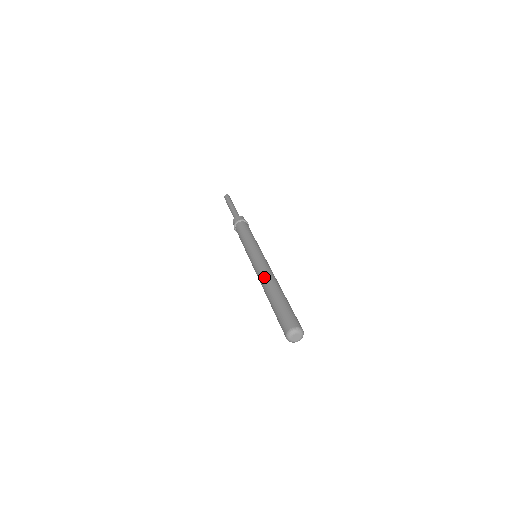
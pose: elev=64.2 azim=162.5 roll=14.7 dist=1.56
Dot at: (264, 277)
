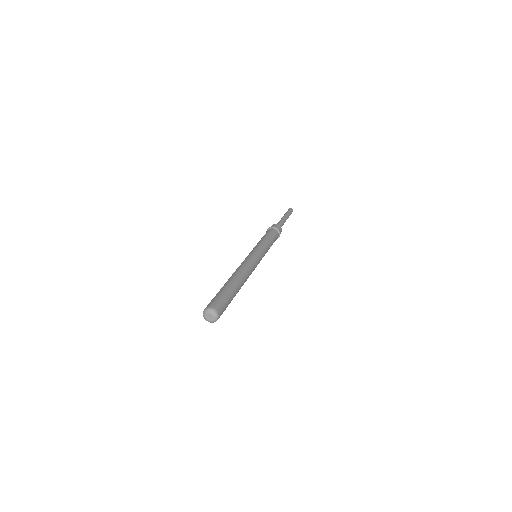
Dot at: (241, 269)
